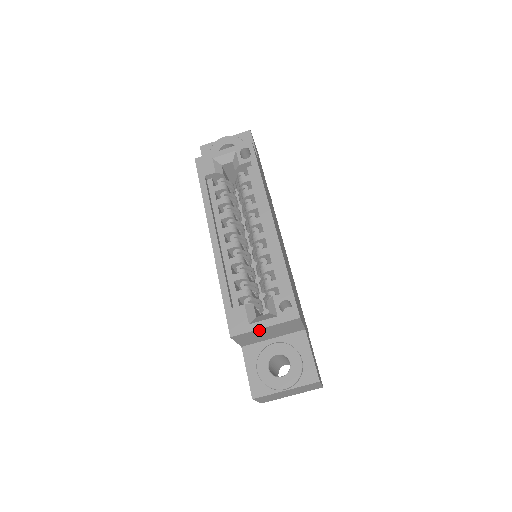
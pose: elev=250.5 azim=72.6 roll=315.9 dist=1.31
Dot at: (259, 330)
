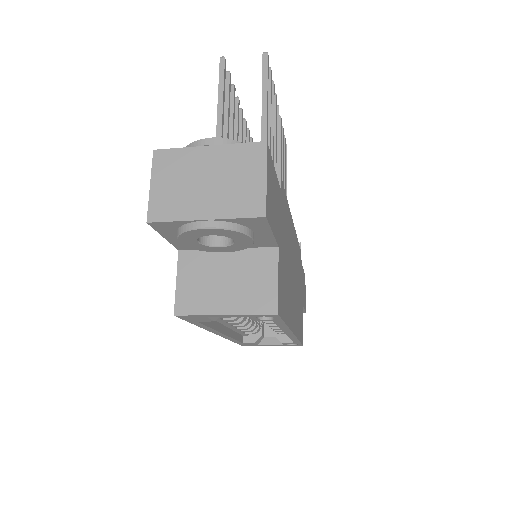
Dot at: occluded
